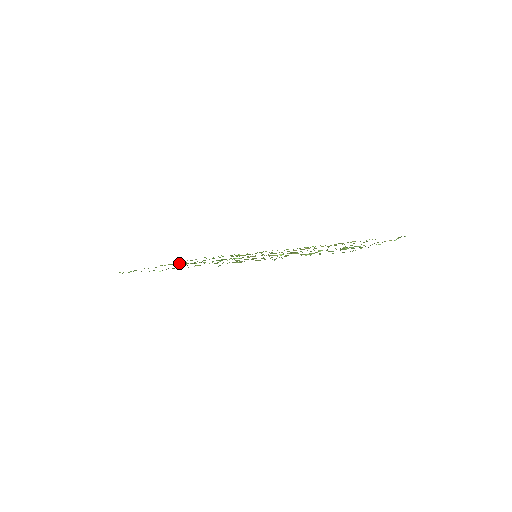
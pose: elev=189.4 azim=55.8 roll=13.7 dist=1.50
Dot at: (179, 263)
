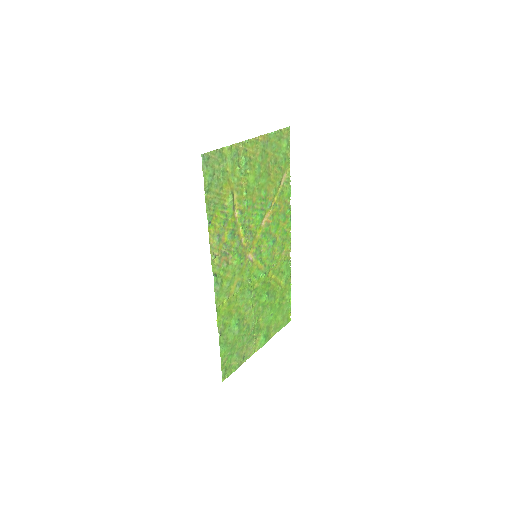
Dot at: (262, 334)
